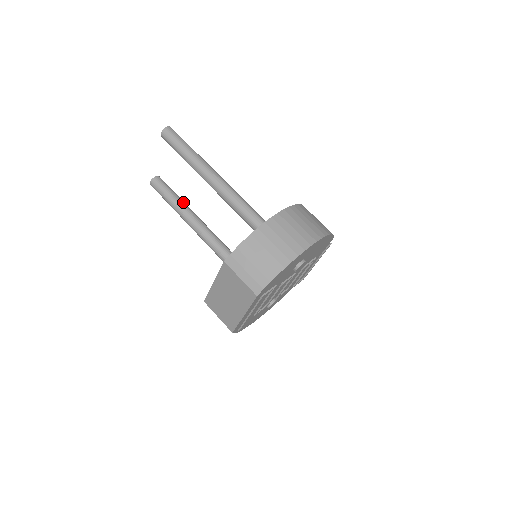
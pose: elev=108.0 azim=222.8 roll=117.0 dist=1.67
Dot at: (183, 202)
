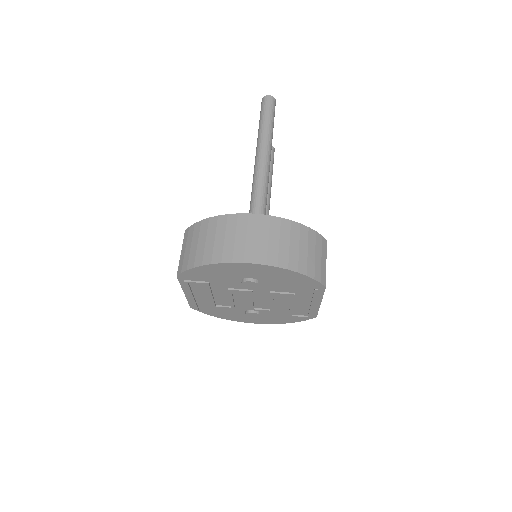
Dot at: occluded
